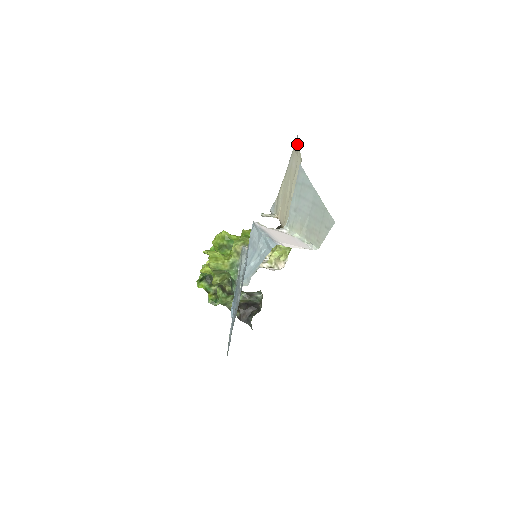
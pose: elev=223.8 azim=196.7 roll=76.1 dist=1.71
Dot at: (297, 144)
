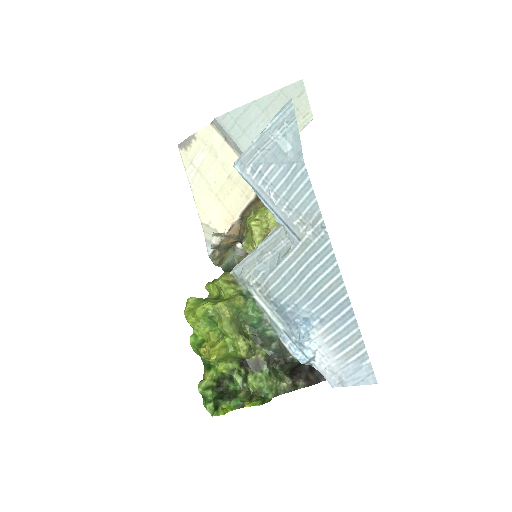
Dot at: (187, 141)
